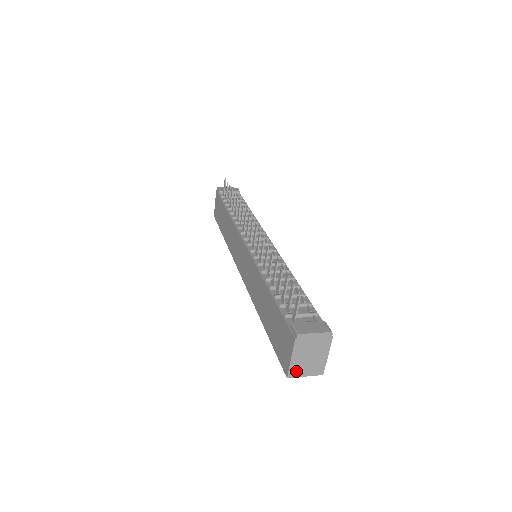
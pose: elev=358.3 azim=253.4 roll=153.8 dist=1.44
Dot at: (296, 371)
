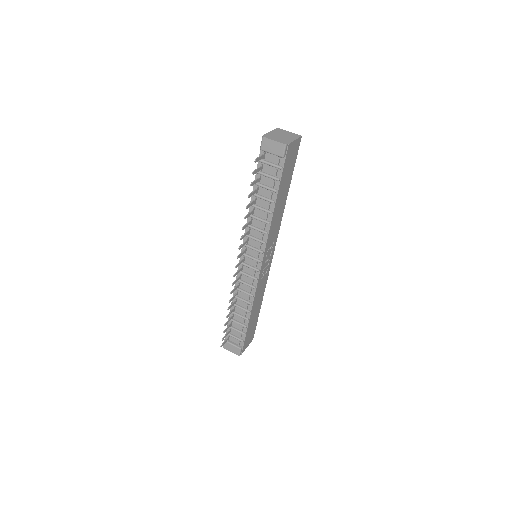
Dot at: occluded
